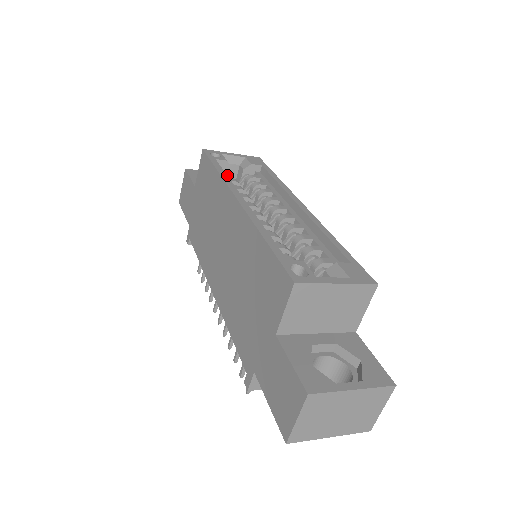
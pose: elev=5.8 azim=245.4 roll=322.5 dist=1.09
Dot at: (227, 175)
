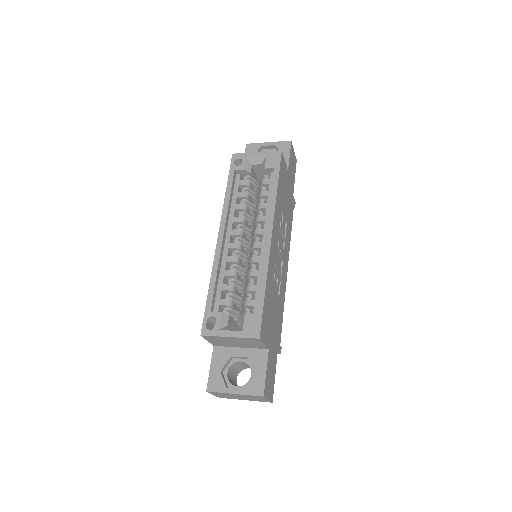
Dot at: (242, 185)
